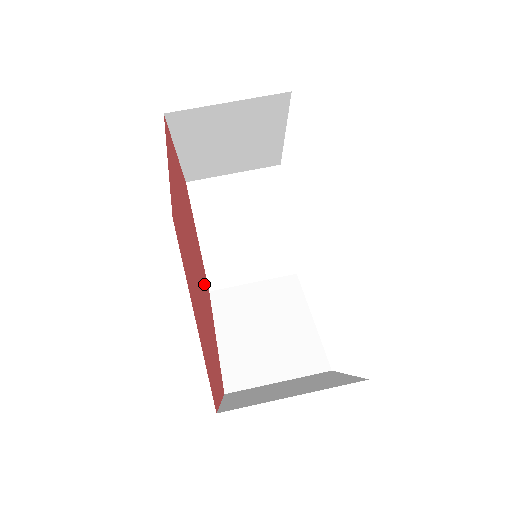
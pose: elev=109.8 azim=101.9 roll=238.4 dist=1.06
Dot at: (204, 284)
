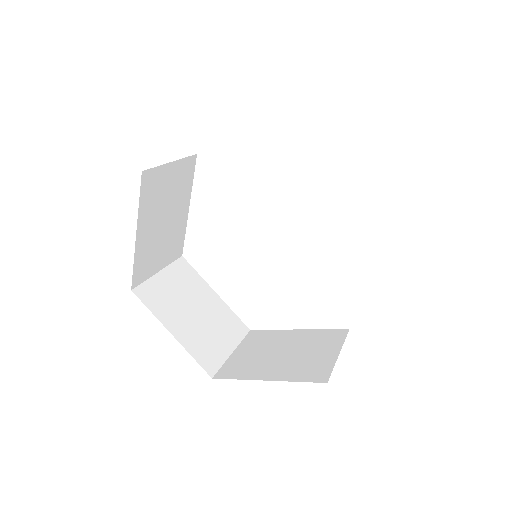
Dot at: occluded
